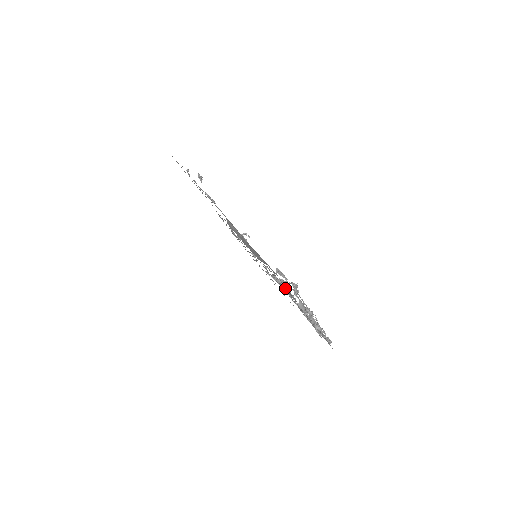
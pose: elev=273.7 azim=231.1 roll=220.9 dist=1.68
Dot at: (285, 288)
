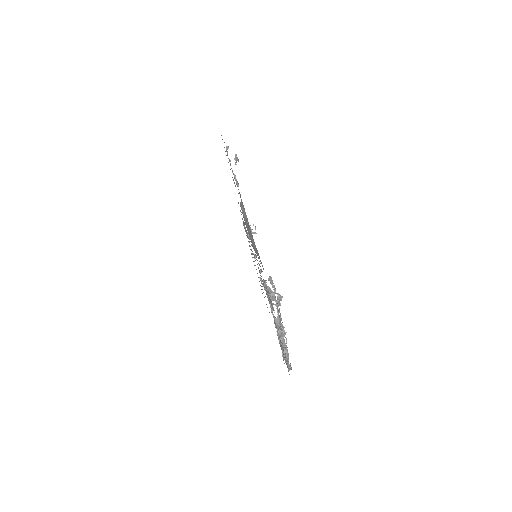
Dot at: (269, 295)
